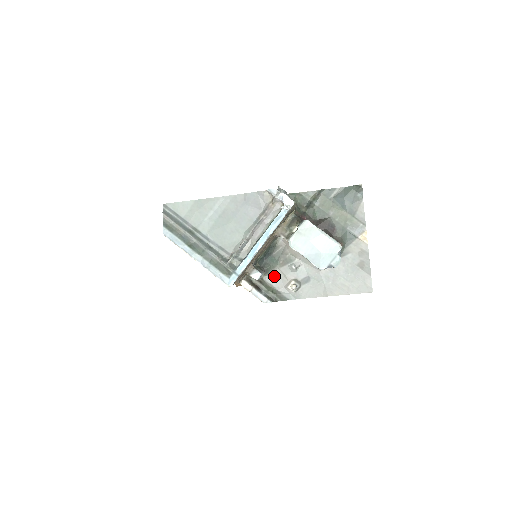
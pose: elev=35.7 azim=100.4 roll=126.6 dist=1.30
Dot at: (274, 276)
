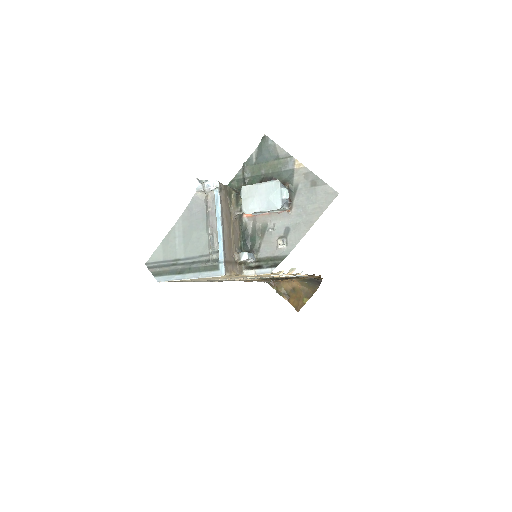
Dot at: (264, 249)
